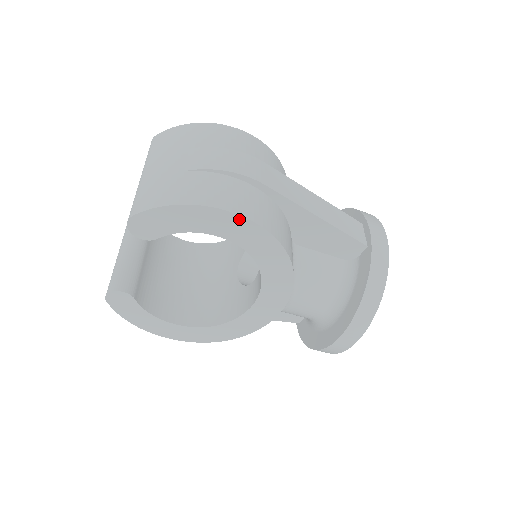
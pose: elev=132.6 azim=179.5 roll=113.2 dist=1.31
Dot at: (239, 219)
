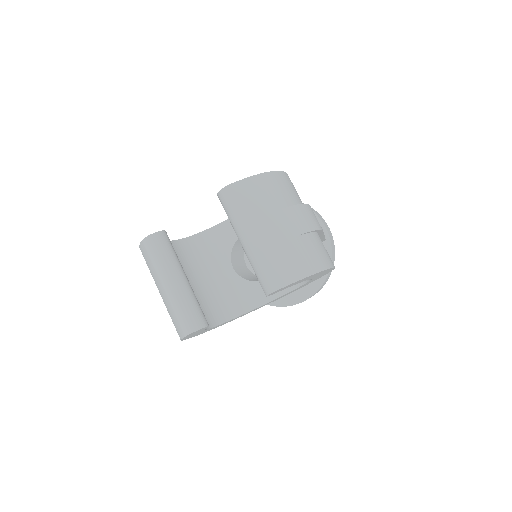
Dot at: occluded
